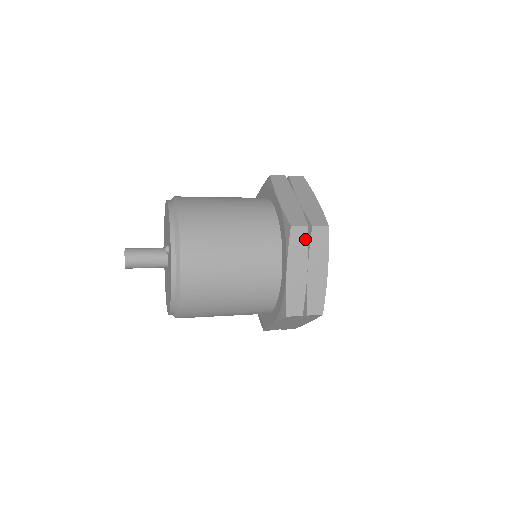
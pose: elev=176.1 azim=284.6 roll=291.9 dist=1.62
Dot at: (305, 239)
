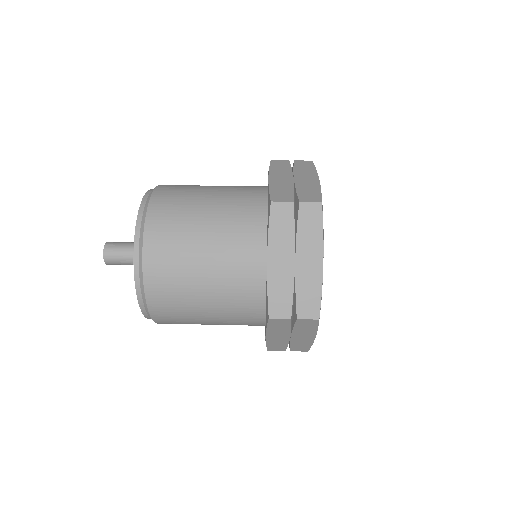
Dot at: (287, 324)
